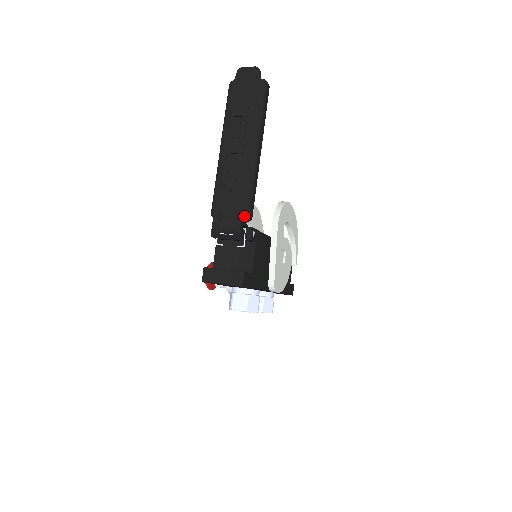
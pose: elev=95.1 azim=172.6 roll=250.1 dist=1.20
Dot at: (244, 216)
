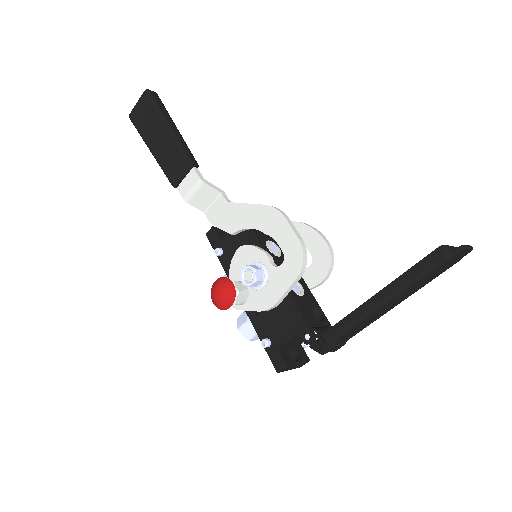
Dot at: (346, 341)
